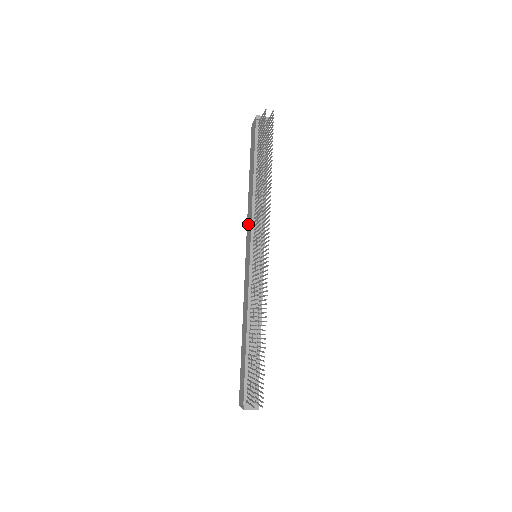
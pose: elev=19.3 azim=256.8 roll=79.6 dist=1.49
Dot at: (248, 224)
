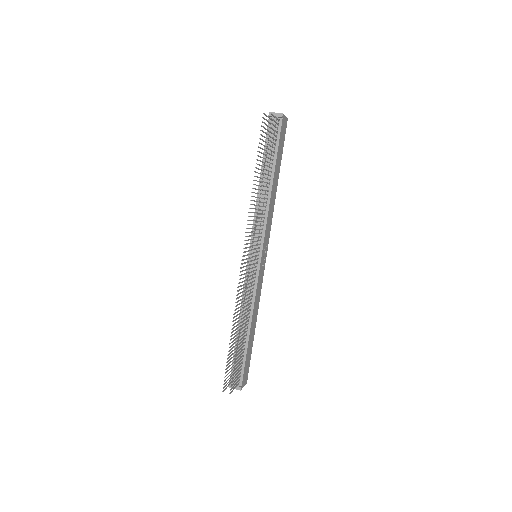
Dot at: occluded
